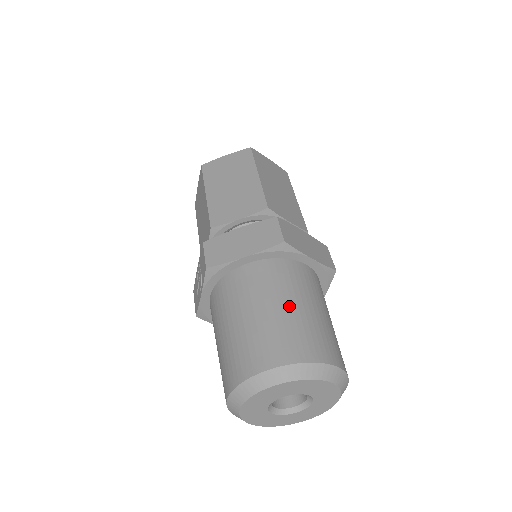
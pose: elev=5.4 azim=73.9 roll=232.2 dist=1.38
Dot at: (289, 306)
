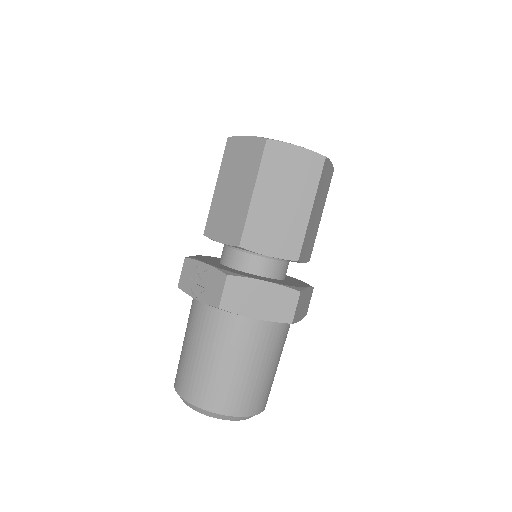
Dot at: (262, 369)
